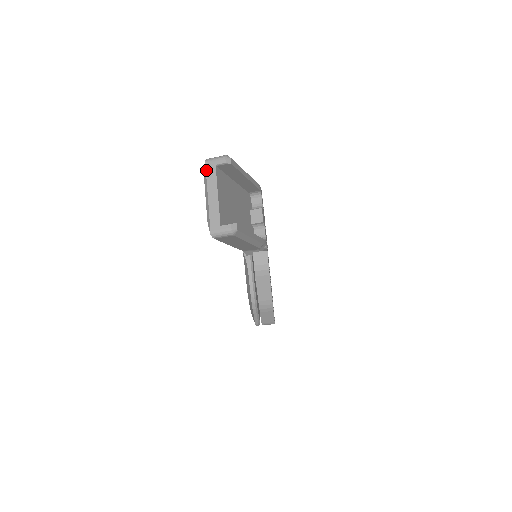
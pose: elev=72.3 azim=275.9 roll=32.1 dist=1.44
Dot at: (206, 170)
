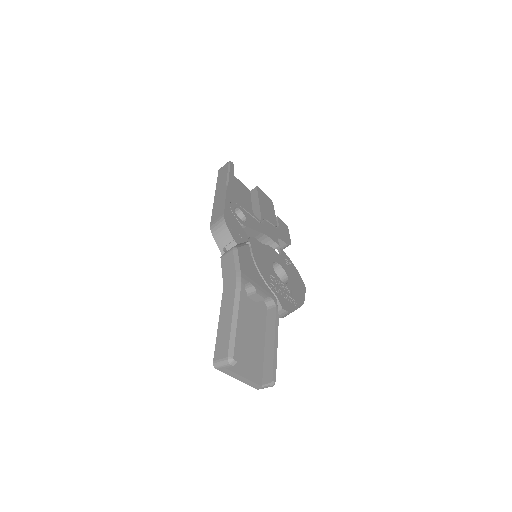
Dot at: (221, 371)
